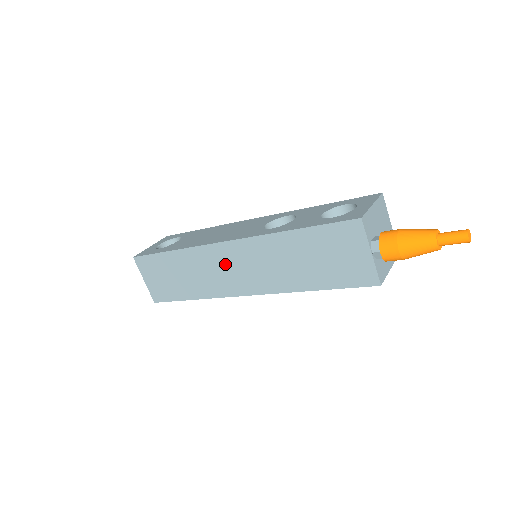
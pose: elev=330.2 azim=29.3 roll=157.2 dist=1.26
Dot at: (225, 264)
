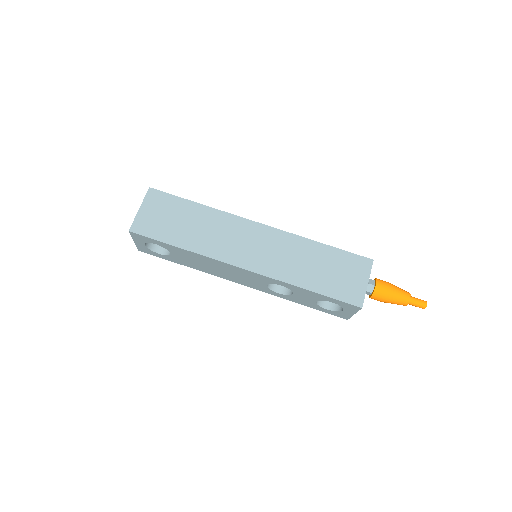
Dot at: (245, 237)
